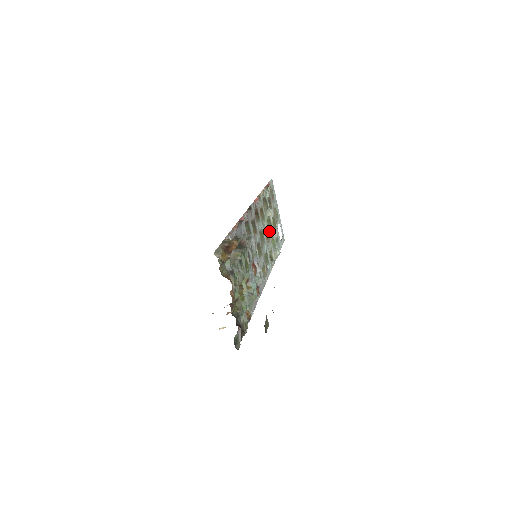
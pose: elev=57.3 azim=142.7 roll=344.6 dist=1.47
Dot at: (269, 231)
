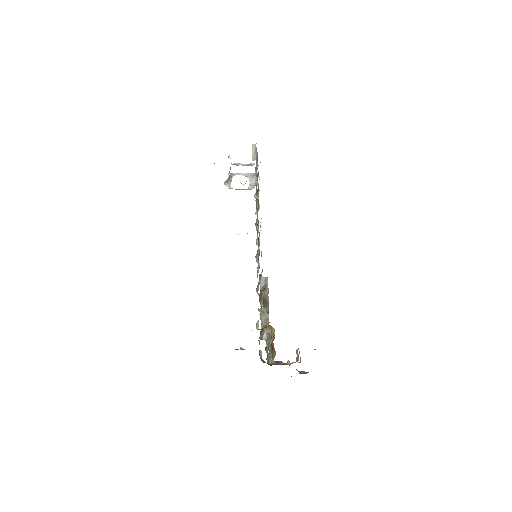
Dot at: occluded
